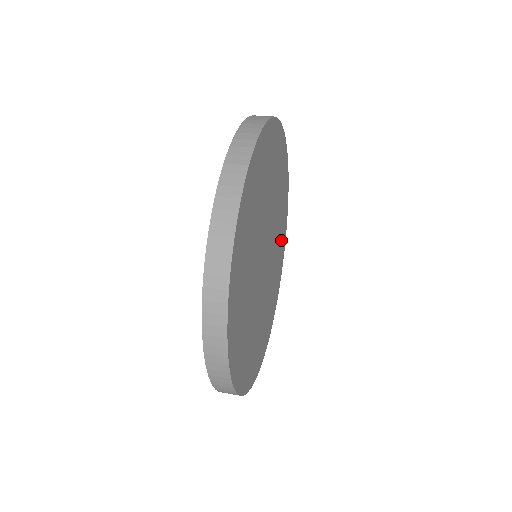
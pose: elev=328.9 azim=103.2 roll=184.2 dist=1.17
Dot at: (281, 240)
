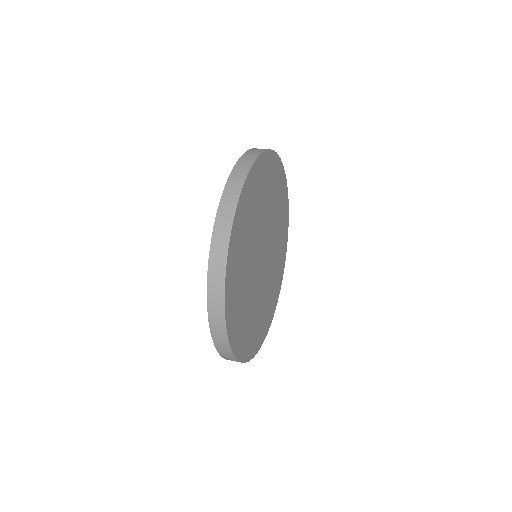
Dot at: (268, 310)
